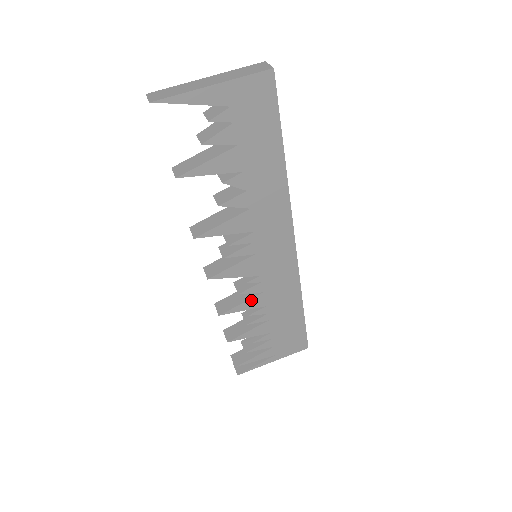
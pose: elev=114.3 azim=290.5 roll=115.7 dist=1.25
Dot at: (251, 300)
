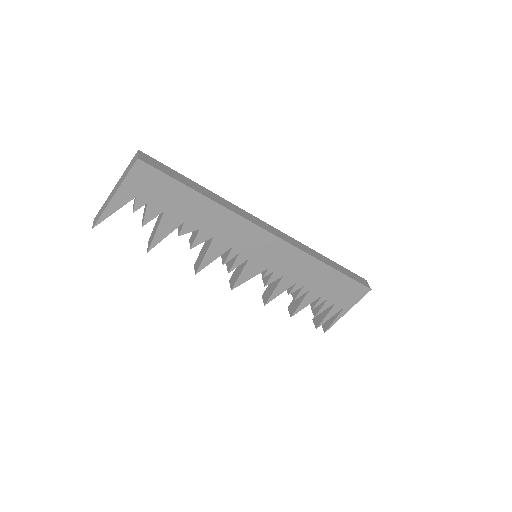
Dot at: (279, 285)
